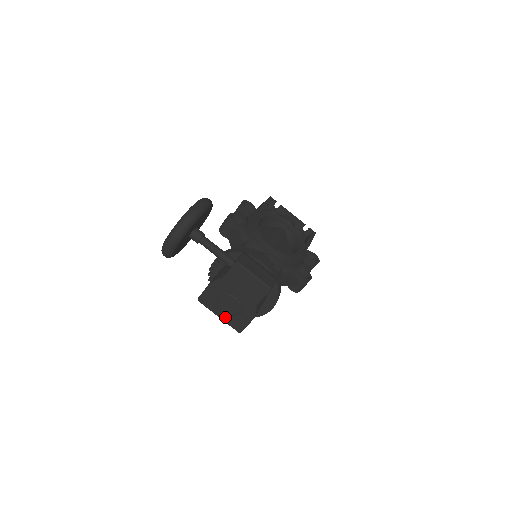
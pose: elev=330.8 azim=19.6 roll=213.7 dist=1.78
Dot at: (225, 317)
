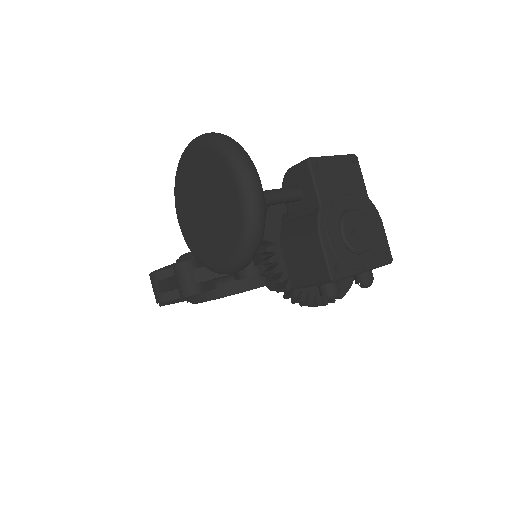
Dot at: (369, 259)
